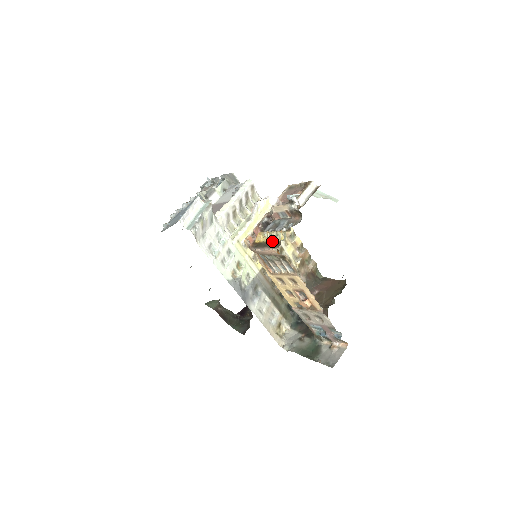
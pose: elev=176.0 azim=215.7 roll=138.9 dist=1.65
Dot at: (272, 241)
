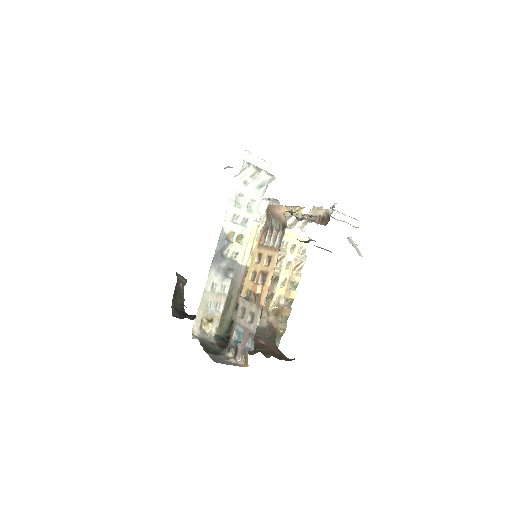
Dot at: (290, 211)
